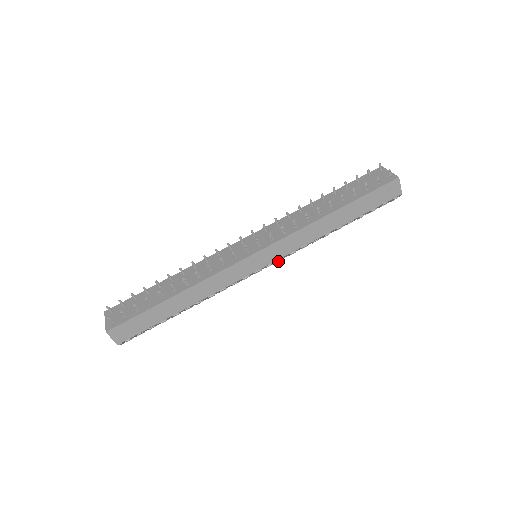
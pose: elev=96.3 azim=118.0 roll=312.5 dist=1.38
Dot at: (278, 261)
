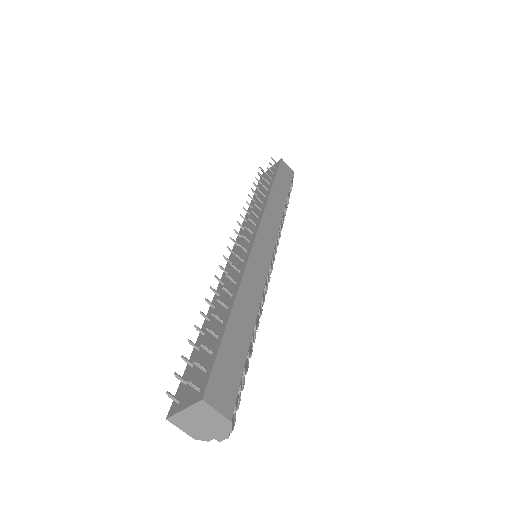
Dot at: (275, 254)
